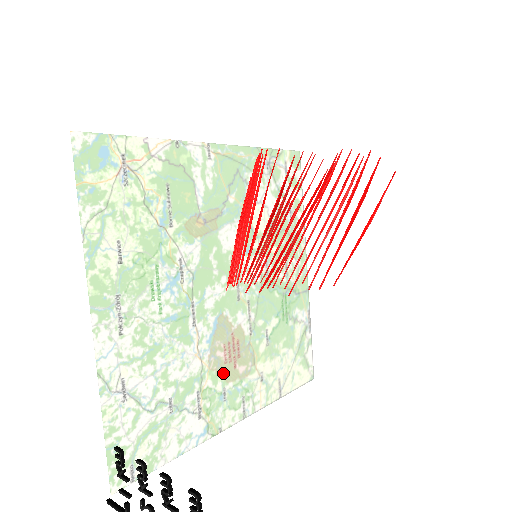
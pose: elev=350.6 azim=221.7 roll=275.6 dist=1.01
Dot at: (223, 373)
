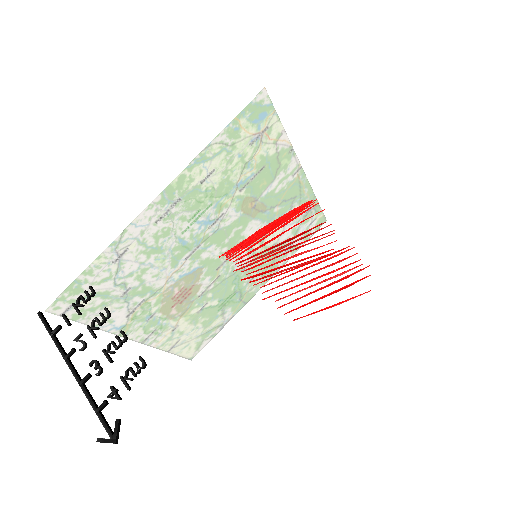
Dot at: (165, 303)
